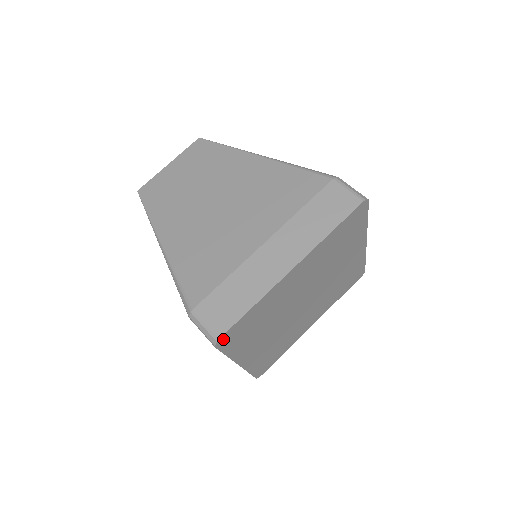
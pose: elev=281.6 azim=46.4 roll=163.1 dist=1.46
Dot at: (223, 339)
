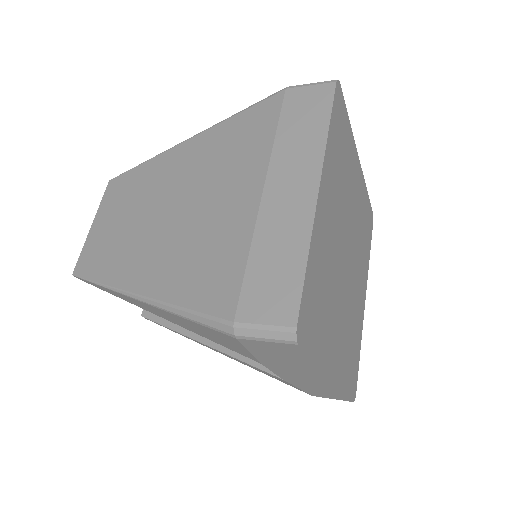
Dot at: (300, 327)
